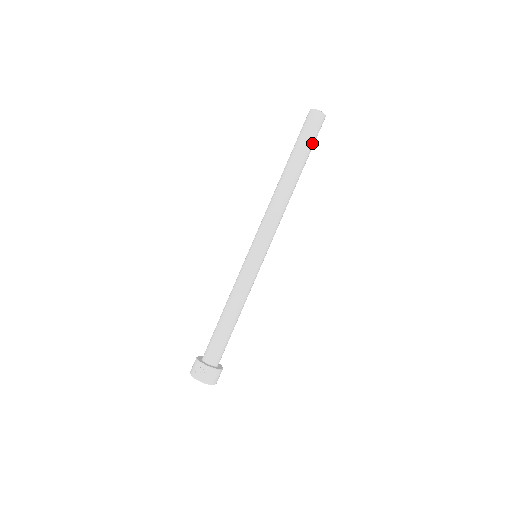
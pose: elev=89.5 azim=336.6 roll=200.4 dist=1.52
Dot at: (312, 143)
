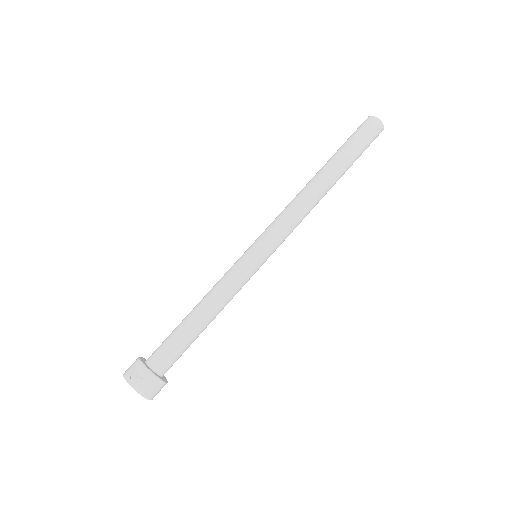
Dot at: (361, 151)
